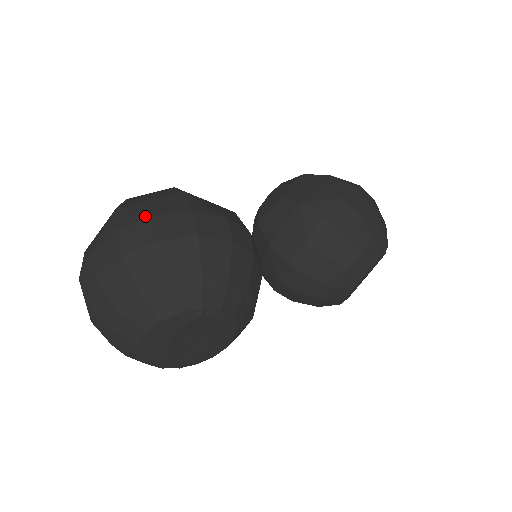
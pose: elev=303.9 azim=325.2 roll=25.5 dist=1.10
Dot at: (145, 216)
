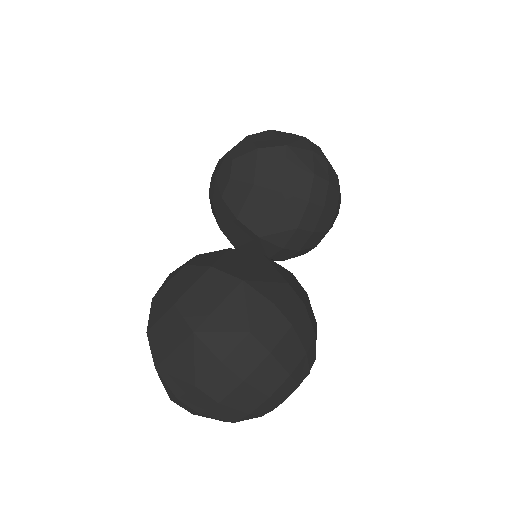
Dot at: (242, 335)
